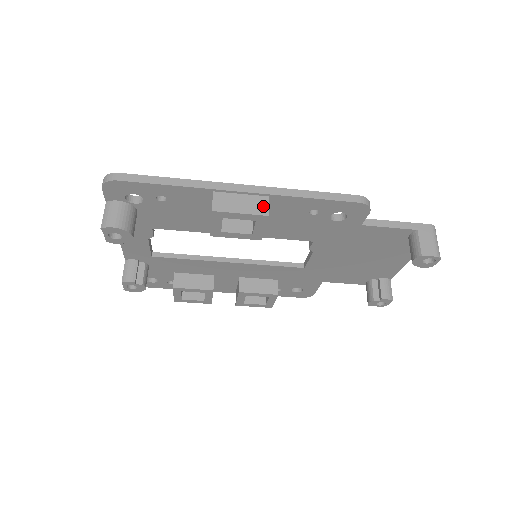
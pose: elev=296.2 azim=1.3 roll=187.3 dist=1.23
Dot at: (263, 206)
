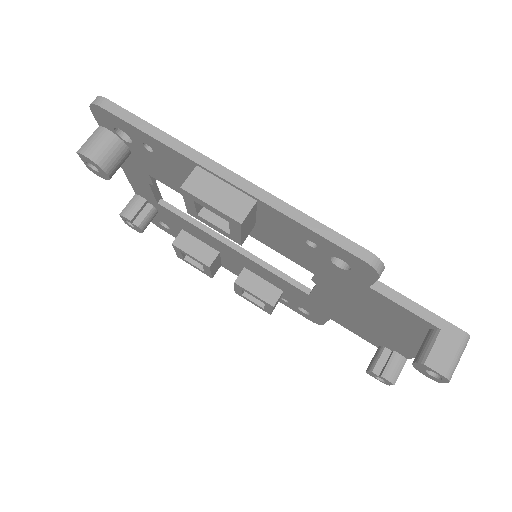
Dot at: (242, 209)
